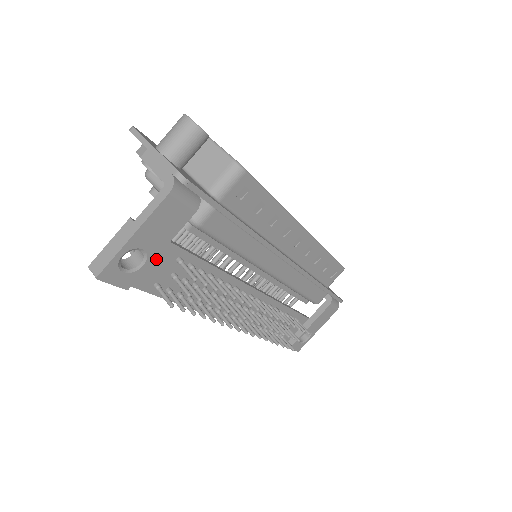
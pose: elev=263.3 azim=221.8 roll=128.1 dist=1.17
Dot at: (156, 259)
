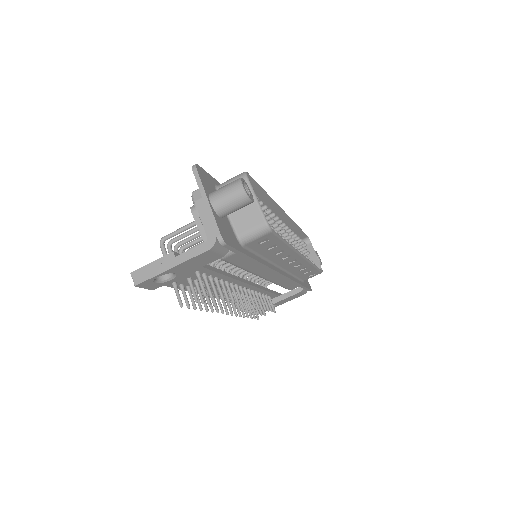
Dot at: occluded
